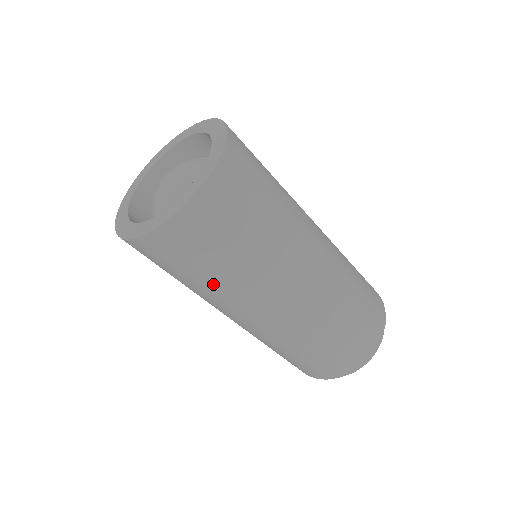
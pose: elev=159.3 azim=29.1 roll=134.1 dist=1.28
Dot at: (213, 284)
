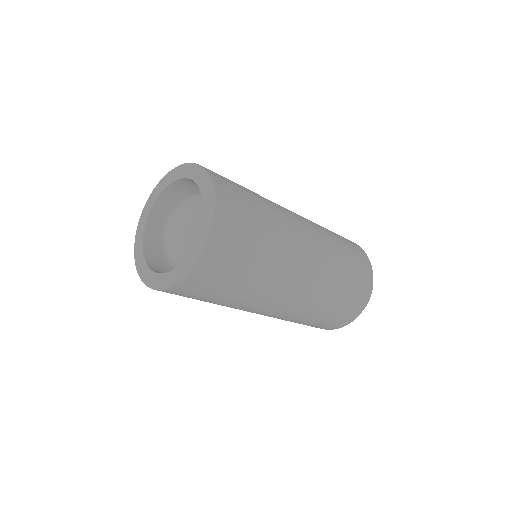
Dot at: (213, 303)
